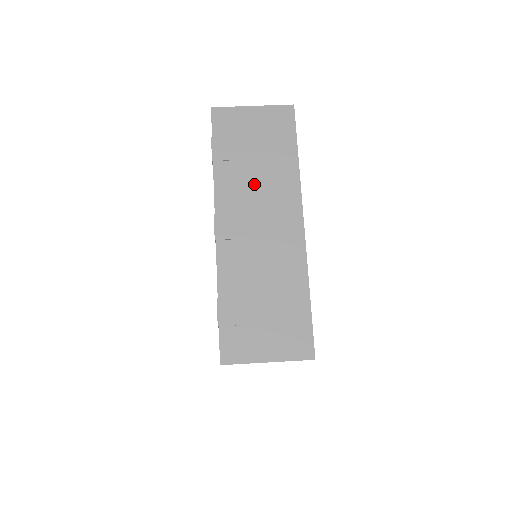
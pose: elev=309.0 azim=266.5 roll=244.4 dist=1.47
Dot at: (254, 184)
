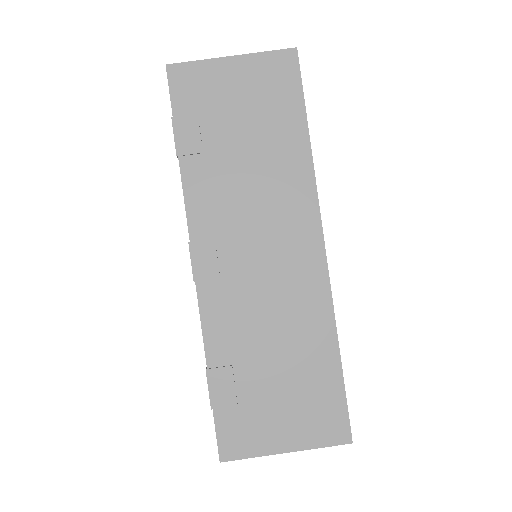
Dot at: (245, 188)
